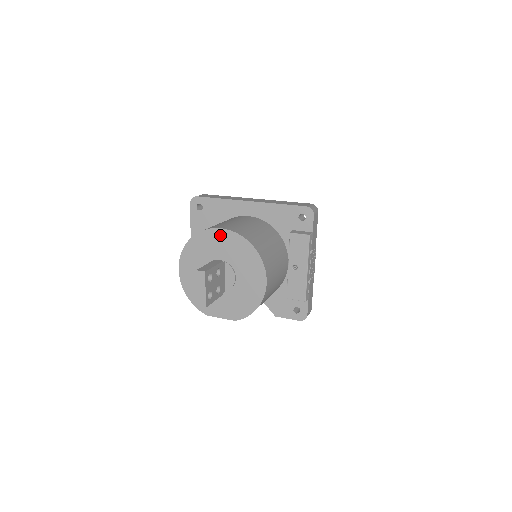
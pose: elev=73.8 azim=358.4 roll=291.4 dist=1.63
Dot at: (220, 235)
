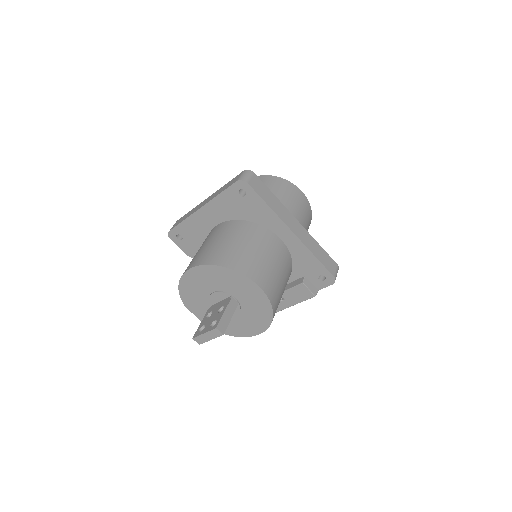
Dot at: (253, 288)
